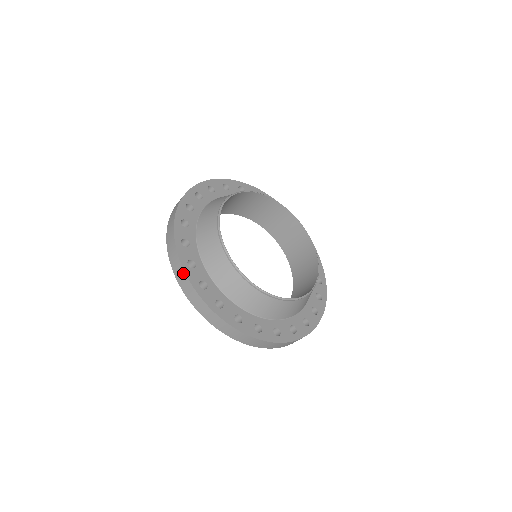
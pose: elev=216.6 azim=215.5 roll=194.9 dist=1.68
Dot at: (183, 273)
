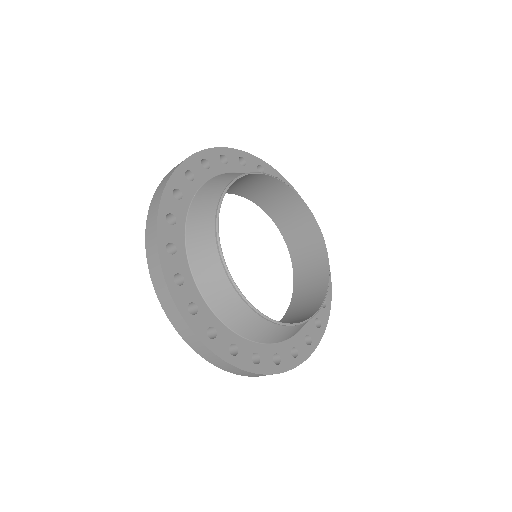
Dot at: (167, 293)
